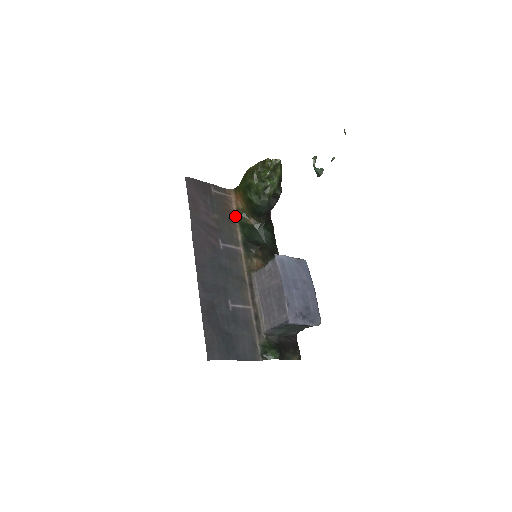
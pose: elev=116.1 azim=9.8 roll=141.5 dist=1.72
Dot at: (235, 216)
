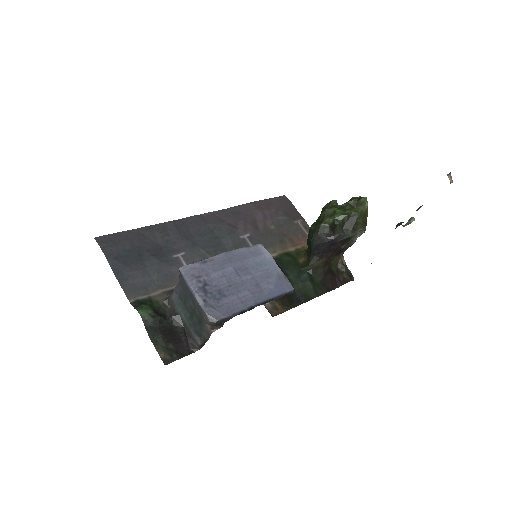
Dot at: (293, 247)
